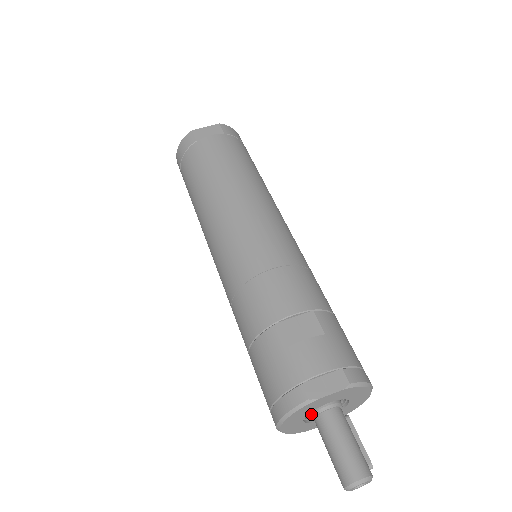
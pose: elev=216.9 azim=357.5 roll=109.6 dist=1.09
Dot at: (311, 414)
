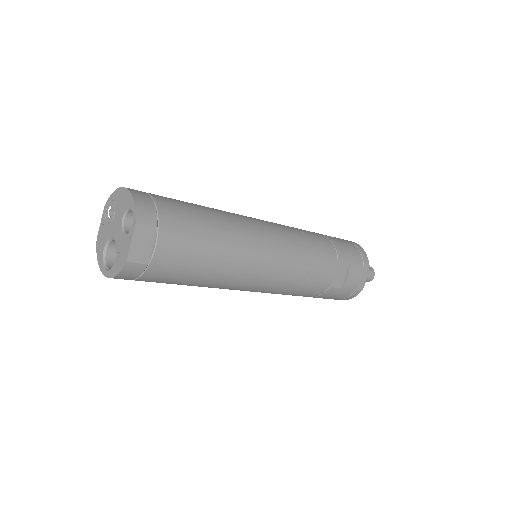
Dot at: occluded
